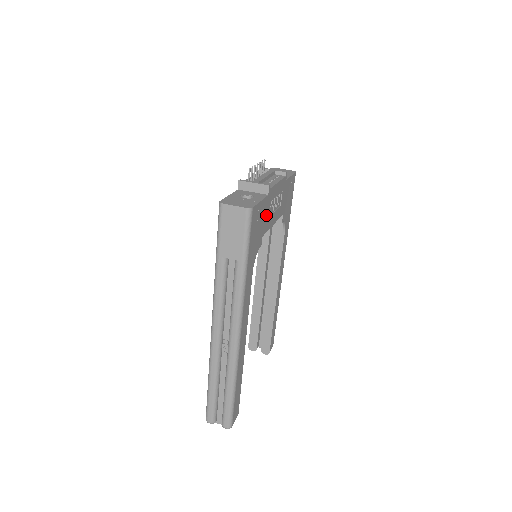
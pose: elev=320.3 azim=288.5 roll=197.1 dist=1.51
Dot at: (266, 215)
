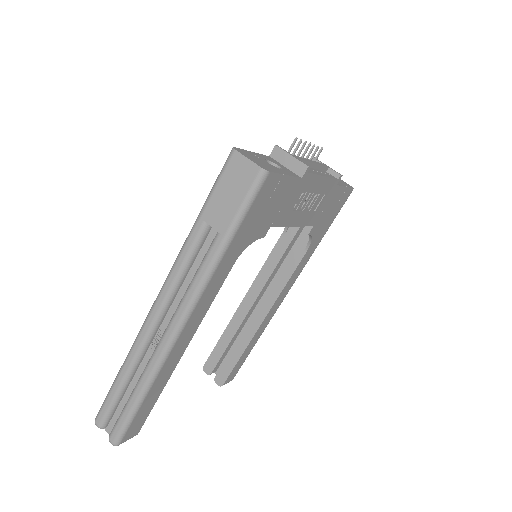
Dot at: (288, 203)
